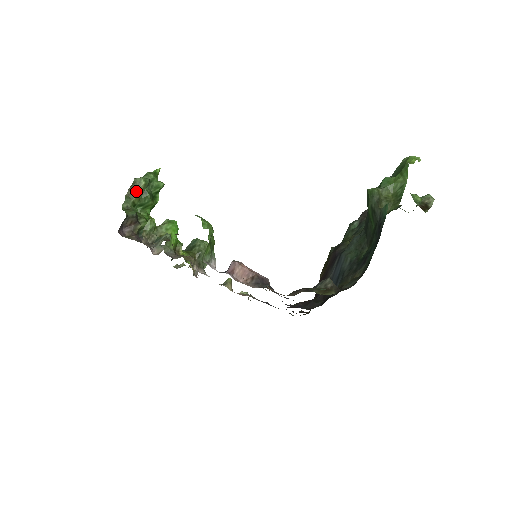
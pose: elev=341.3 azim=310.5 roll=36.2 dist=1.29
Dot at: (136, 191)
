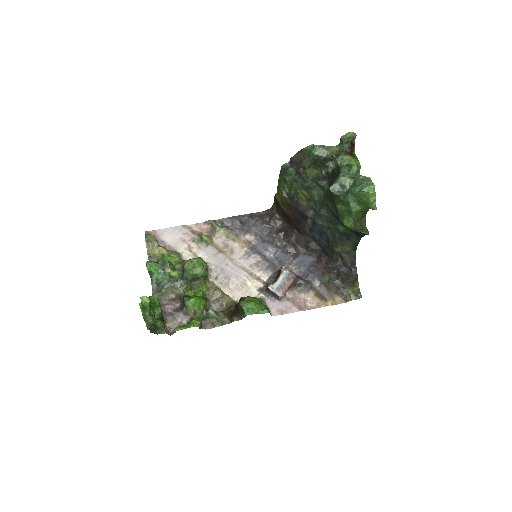
Dot at: (153, 326)
